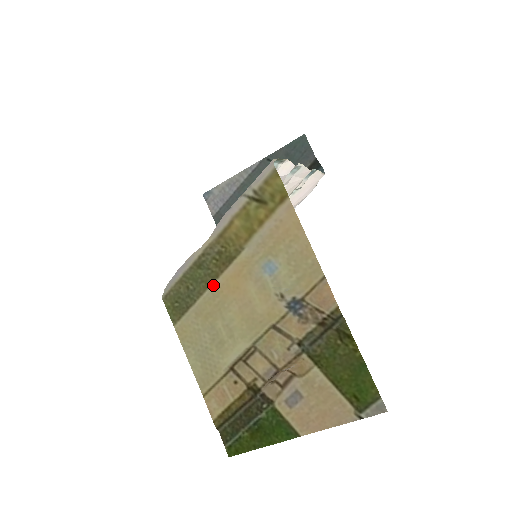
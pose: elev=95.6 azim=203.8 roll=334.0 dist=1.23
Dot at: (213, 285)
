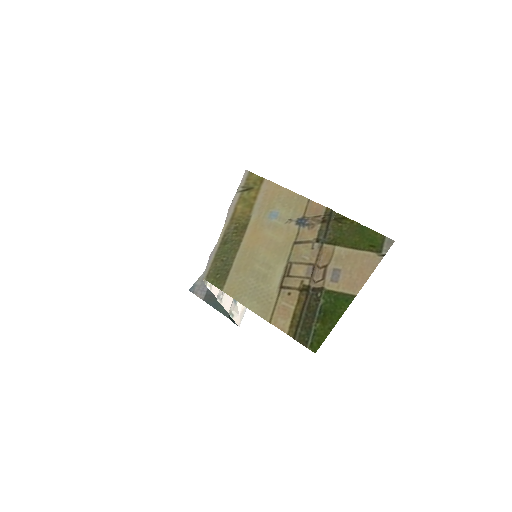
Dot at: (240, 247)
